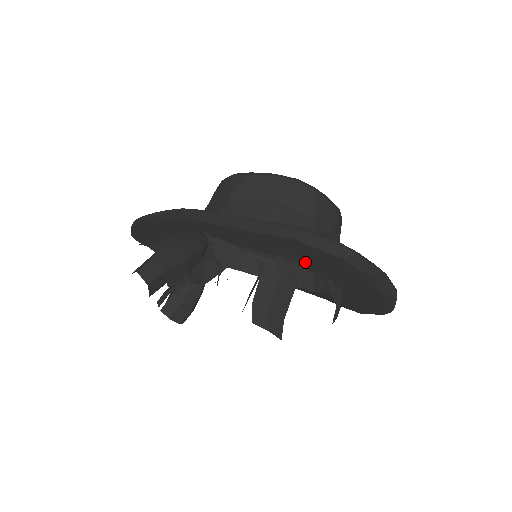
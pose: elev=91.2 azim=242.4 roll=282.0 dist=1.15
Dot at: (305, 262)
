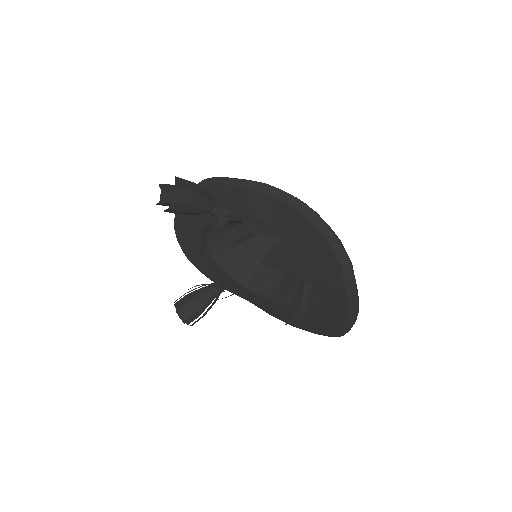
Dot at: (280, 229)
